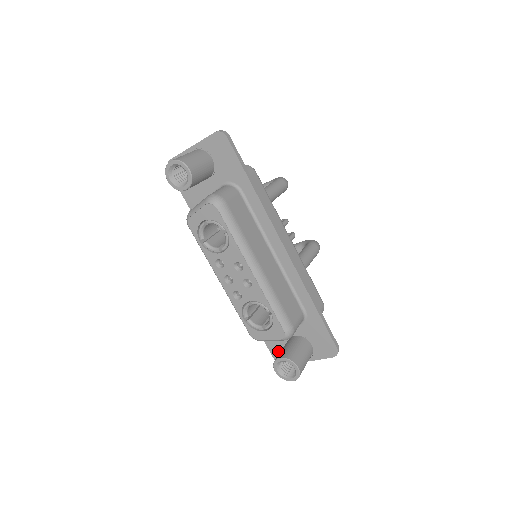
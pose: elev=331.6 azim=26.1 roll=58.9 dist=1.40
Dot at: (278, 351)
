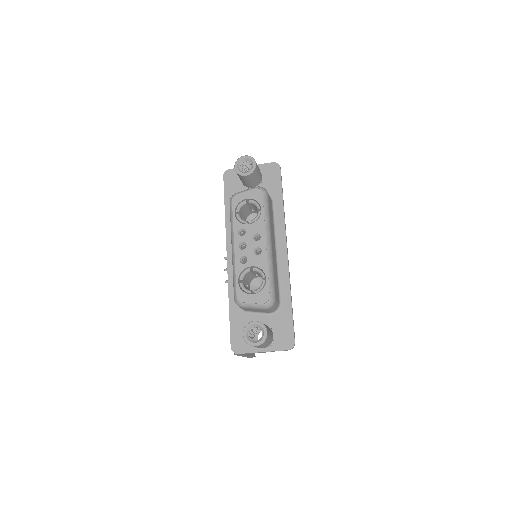
Dot at: (239, 338)
